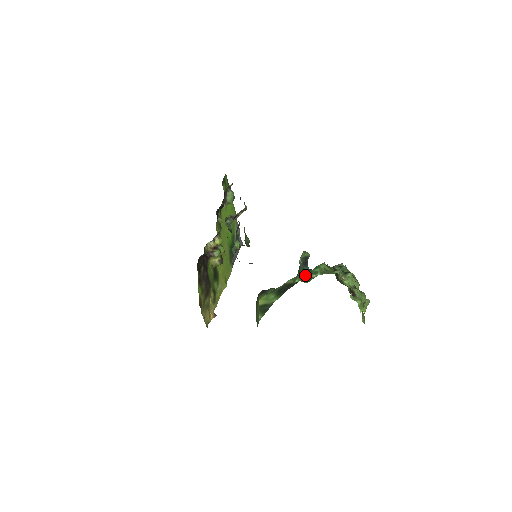
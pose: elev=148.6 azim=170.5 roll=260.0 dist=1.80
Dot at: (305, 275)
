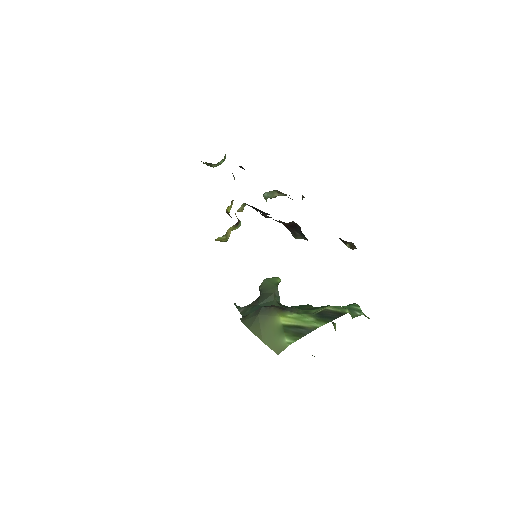
Dot at: (346, 308)
